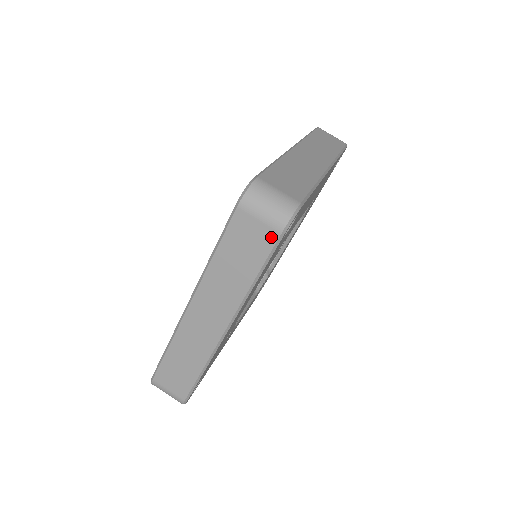
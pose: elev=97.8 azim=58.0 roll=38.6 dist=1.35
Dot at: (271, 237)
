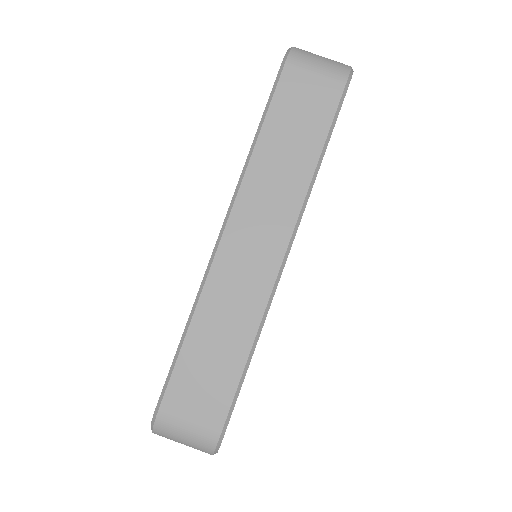
Dot at: (333, 93)
